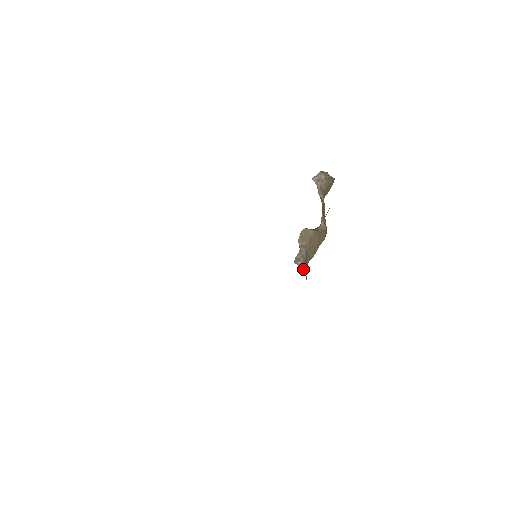
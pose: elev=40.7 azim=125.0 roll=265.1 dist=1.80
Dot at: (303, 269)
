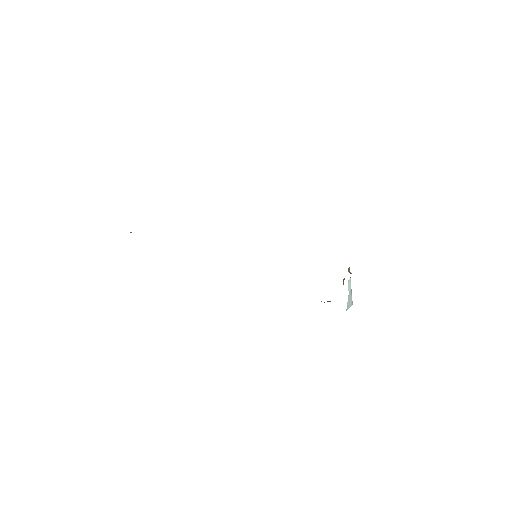
Dot at: occluded
